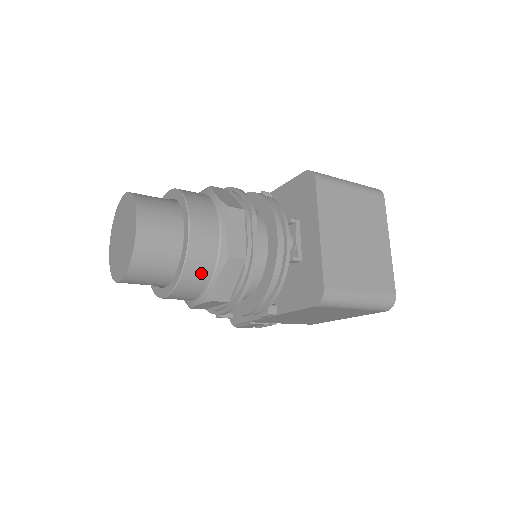
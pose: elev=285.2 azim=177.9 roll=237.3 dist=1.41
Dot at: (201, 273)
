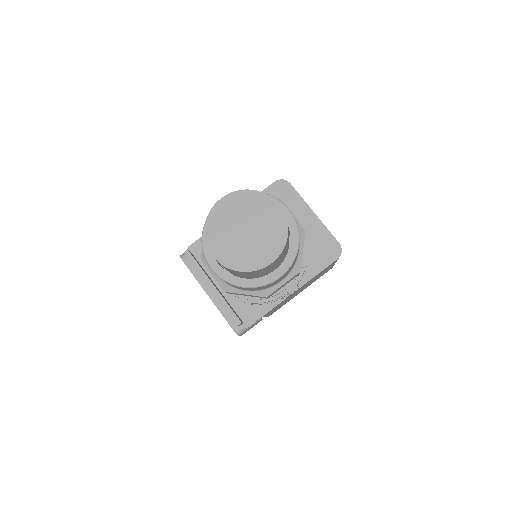
Dot at: occluded
